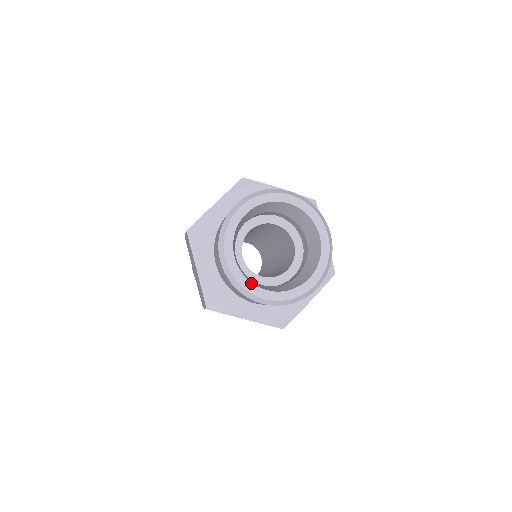
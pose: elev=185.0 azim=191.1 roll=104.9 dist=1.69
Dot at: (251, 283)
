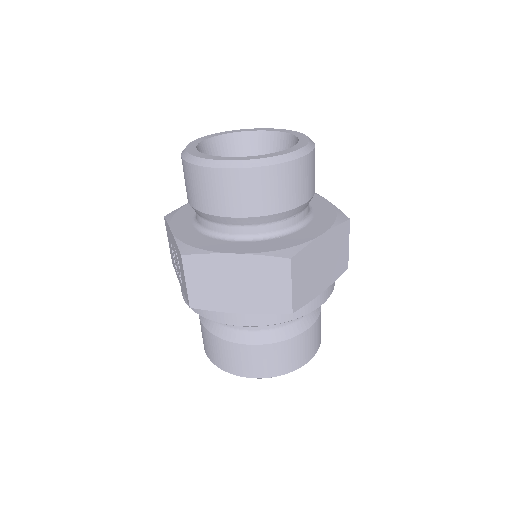
Dot at: (196, 145)
